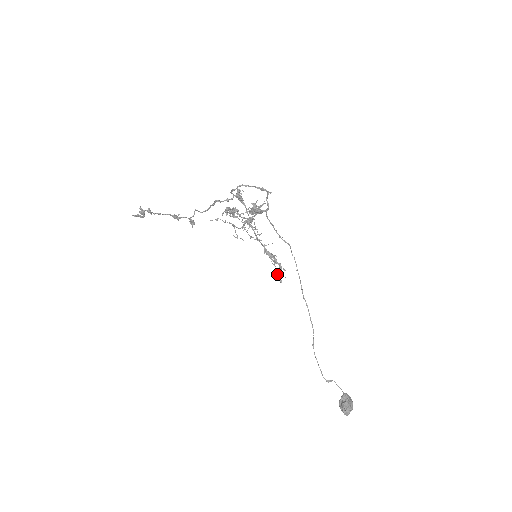
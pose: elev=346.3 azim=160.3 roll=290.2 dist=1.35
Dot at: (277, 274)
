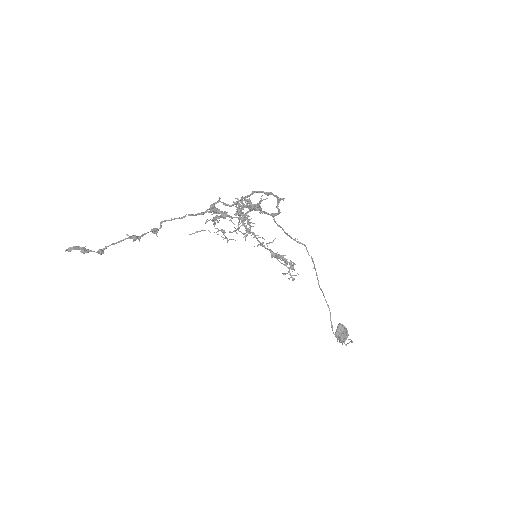
Dot at: occluded
